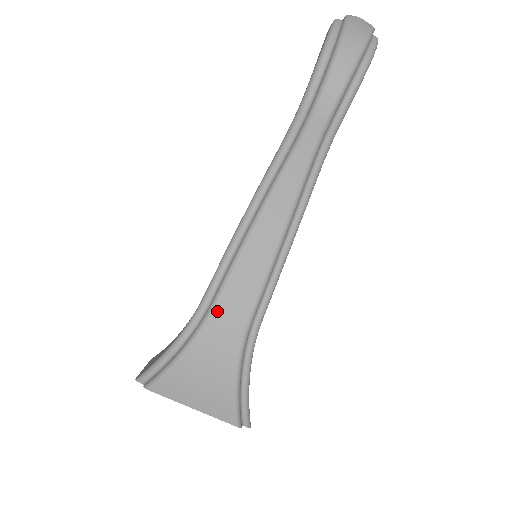
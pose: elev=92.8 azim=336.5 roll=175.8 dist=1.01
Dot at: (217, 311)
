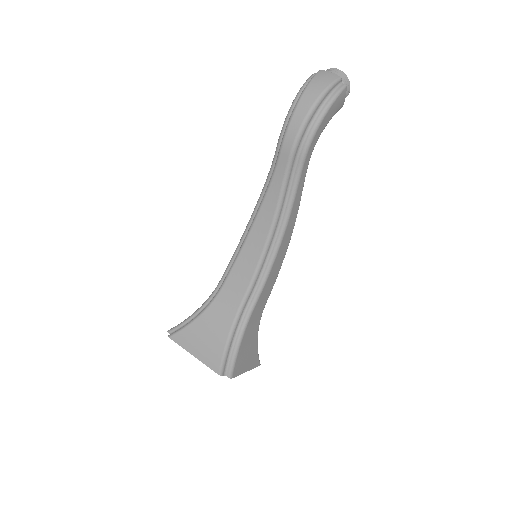
Dot at: (222, 293)
